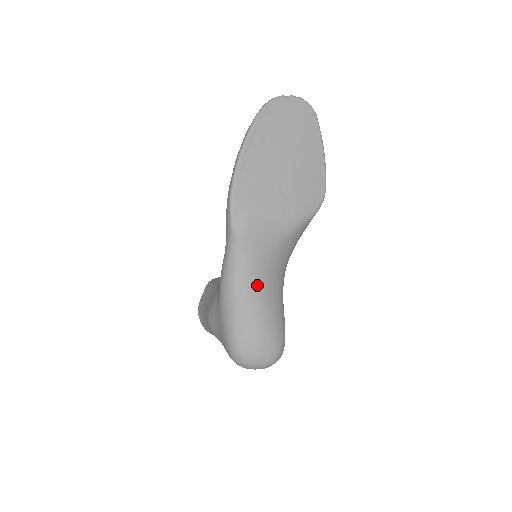
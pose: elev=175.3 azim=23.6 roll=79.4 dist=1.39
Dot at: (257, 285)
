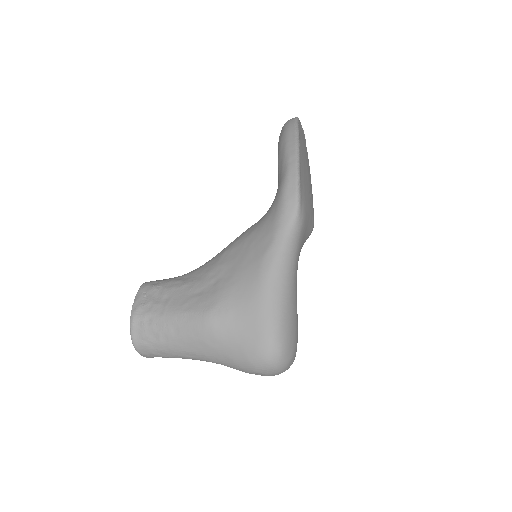
Dot at: occluded
